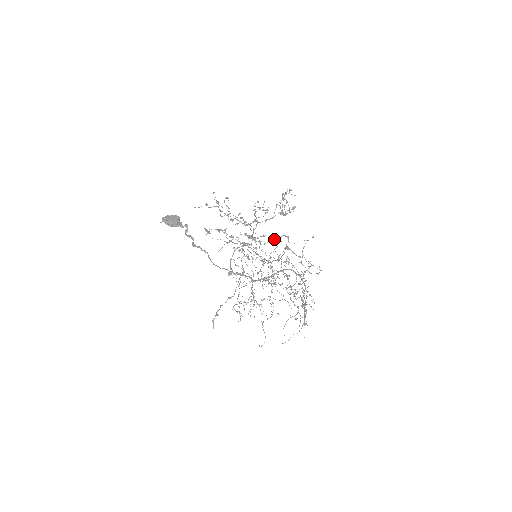
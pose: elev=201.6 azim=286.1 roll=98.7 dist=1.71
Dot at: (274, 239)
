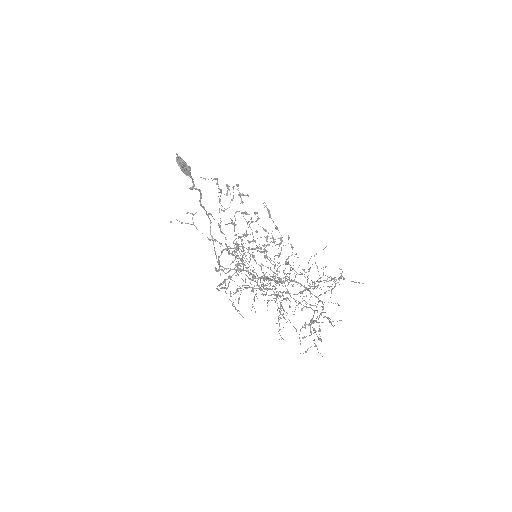
Dot at: (288, 235)
